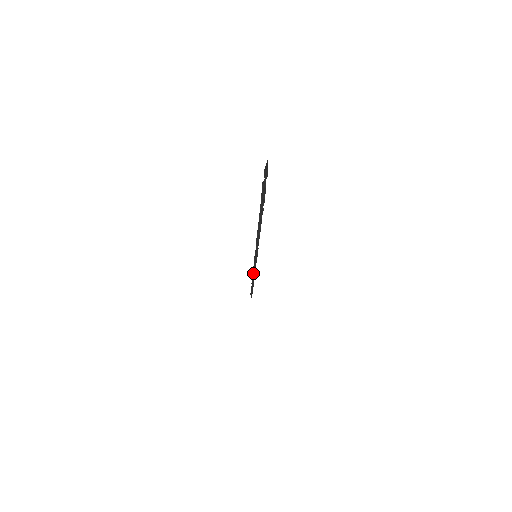
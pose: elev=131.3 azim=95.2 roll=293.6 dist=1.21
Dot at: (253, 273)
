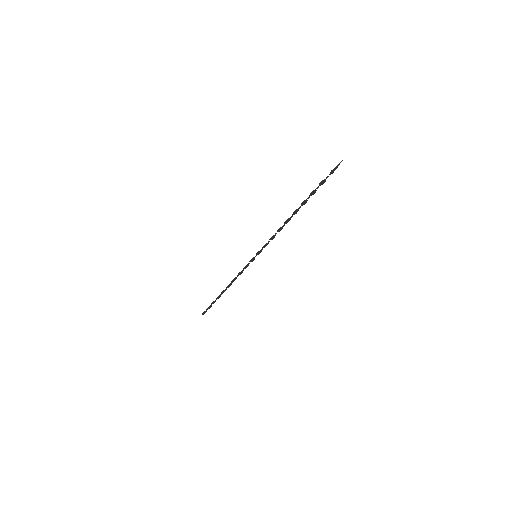
Dot at: (235, 278)
